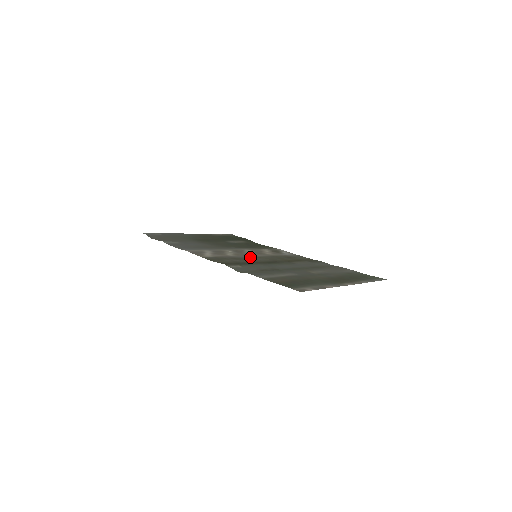
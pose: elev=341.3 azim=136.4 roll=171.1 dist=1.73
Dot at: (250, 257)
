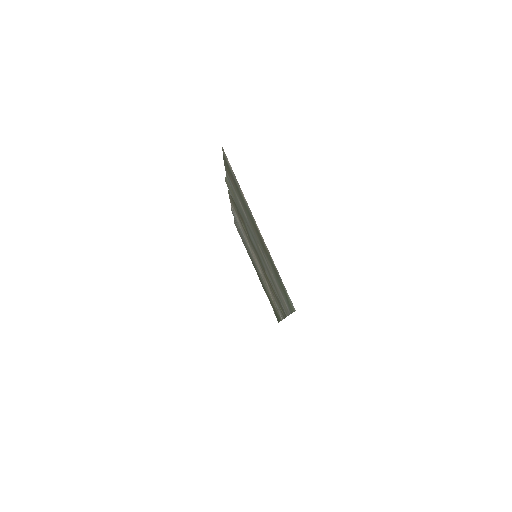
Dot at: (251, 246)
